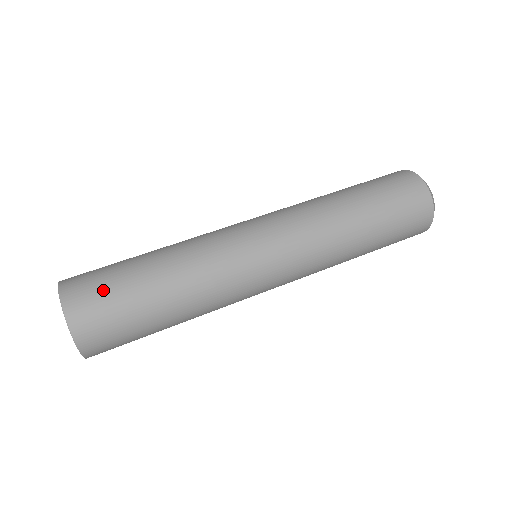
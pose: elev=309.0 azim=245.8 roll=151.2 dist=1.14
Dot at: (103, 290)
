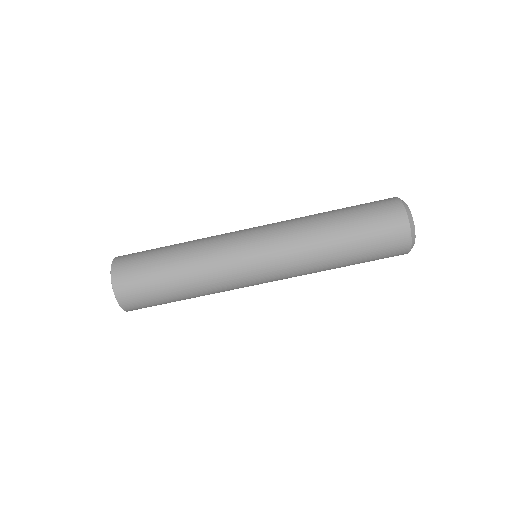
Dot at: (142, 292)
